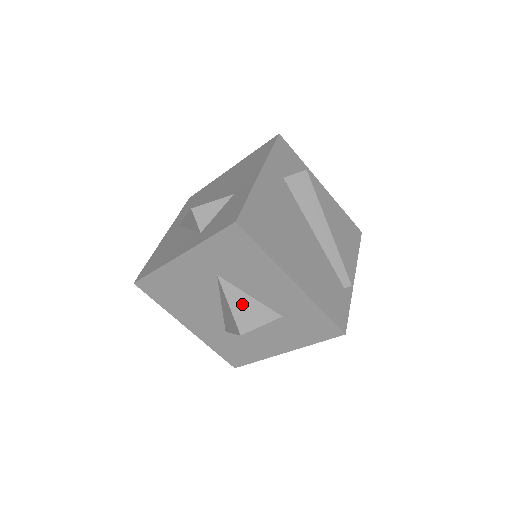
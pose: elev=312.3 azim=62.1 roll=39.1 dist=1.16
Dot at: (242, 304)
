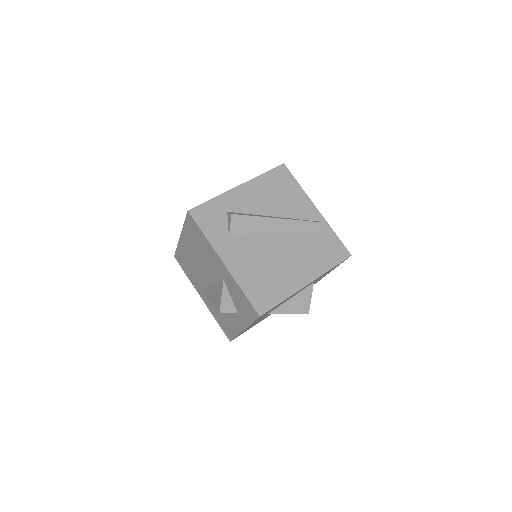
Dot at: (293, 305)
